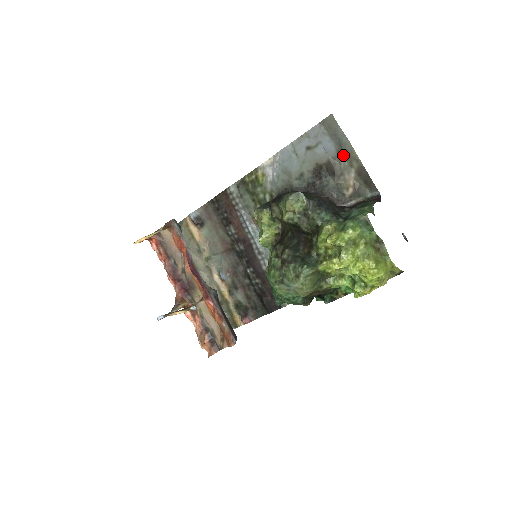
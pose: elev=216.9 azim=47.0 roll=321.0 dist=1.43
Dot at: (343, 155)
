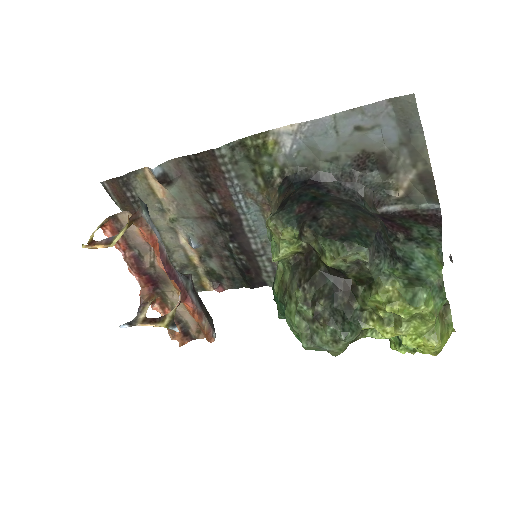
Dot at: (407, 150)
